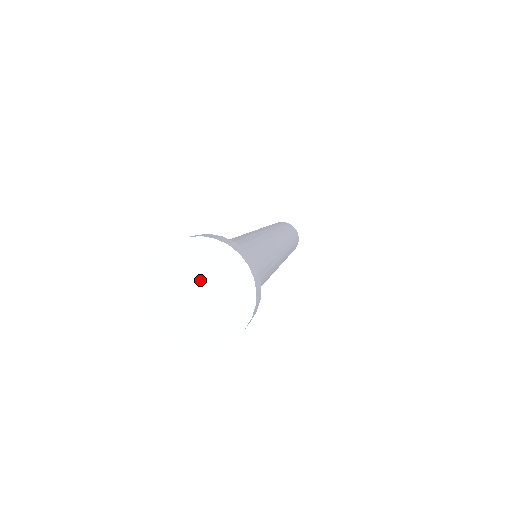
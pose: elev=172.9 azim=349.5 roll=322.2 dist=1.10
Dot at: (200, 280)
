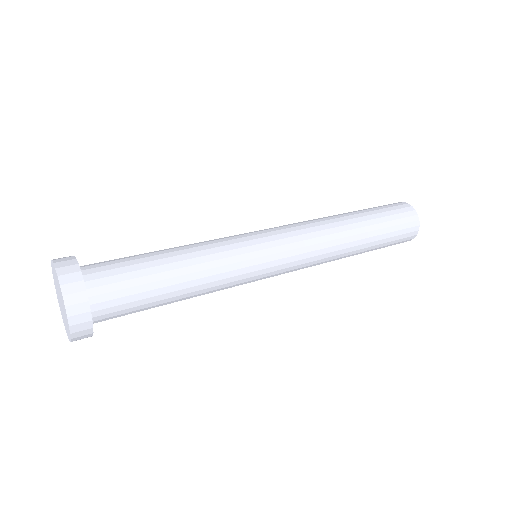
Dot at: (59, 292)
